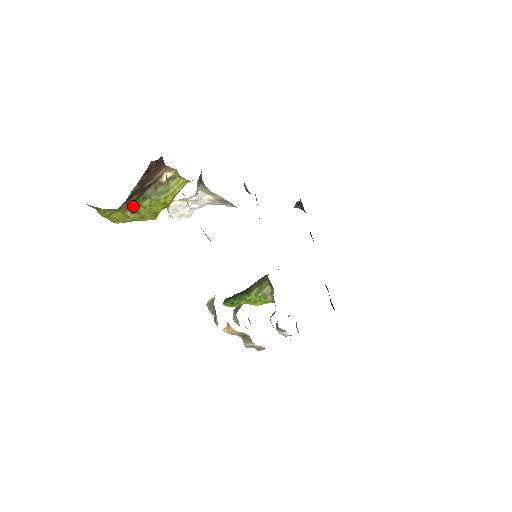
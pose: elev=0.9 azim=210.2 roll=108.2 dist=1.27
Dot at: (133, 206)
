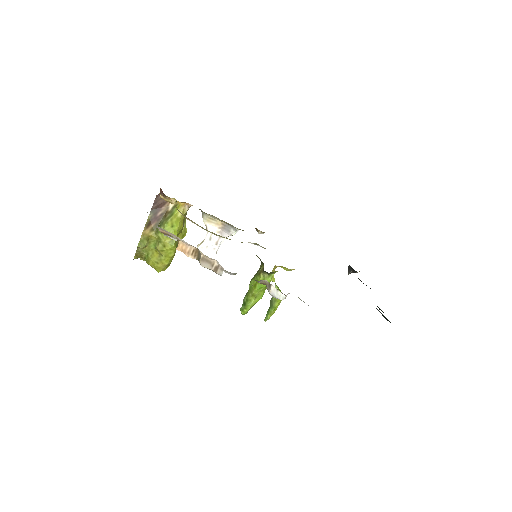
Dot at: (155, 236)
